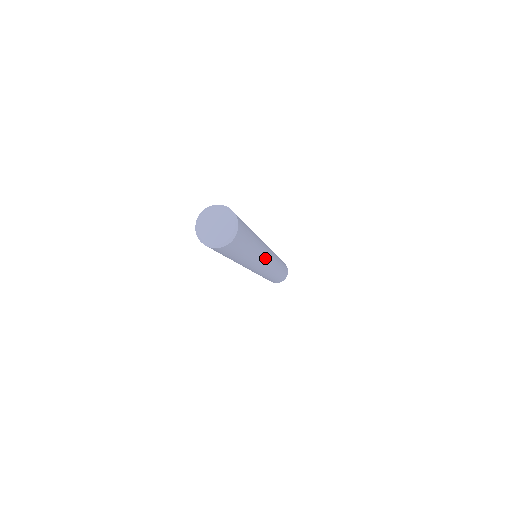
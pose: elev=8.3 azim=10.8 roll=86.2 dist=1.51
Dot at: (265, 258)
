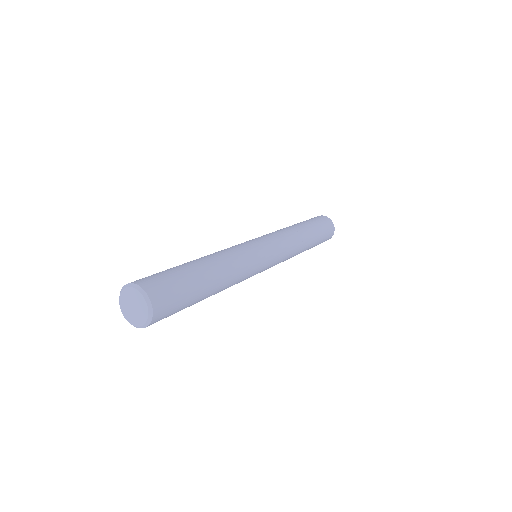
Dot at: (254, 269)
